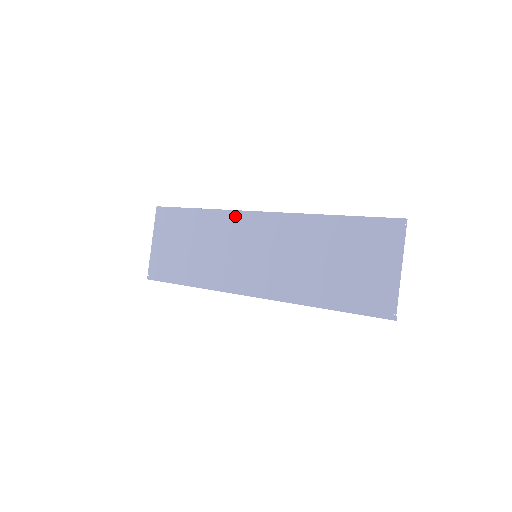
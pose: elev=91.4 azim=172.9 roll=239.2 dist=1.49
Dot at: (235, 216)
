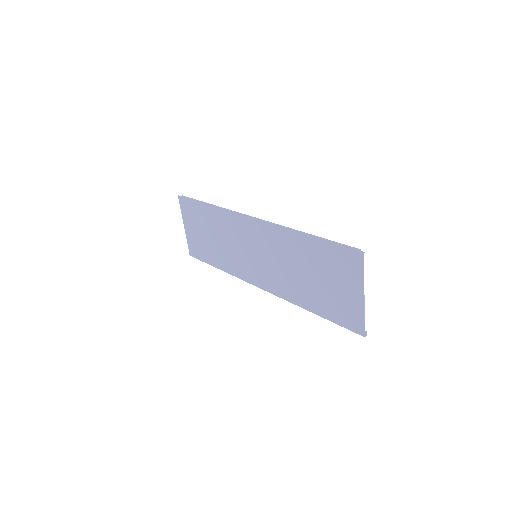
Dot at: (233, 218)
